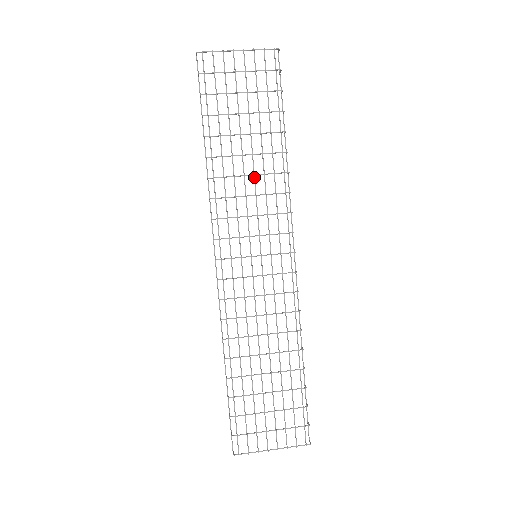
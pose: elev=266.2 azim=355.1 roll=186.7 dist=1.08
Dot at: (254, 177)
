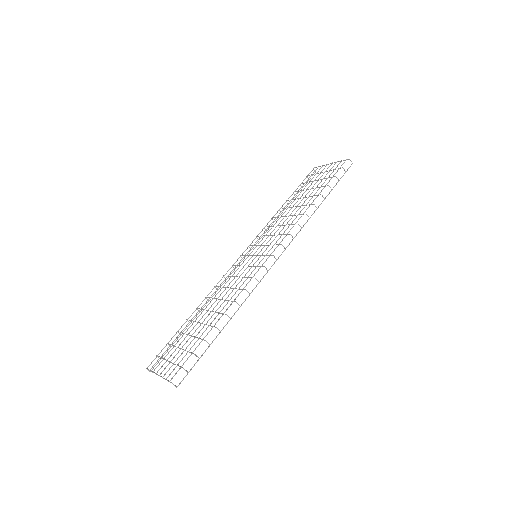
Dot at: (288, 216)
